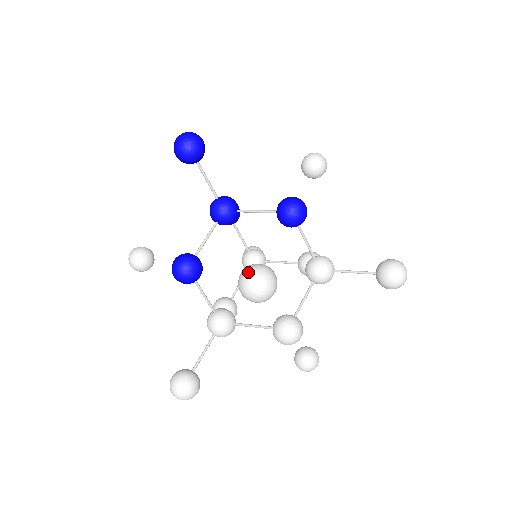
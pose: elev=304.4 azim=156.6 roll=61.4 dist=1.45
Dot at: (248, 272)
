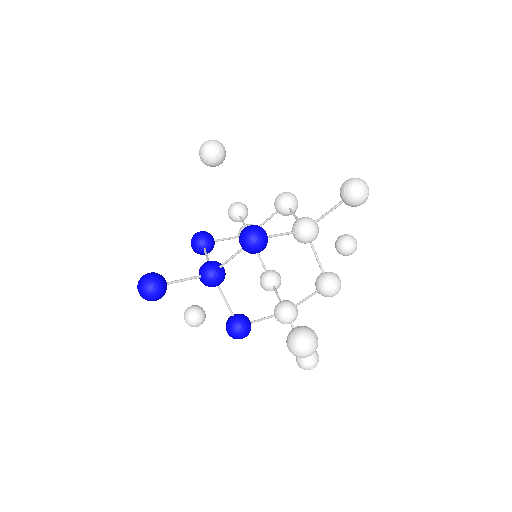
Dot at: (293, 351)
